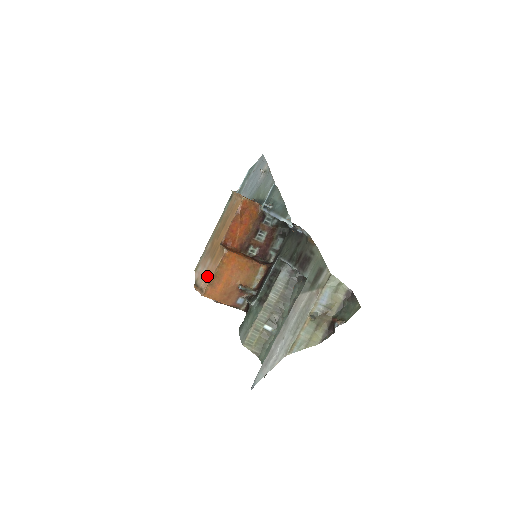
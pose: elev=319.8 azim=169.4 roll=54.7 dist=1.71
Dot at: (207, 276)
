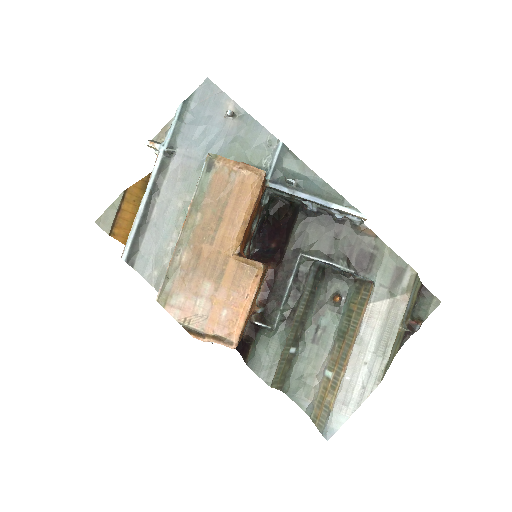
Dot at: (222, 313)
